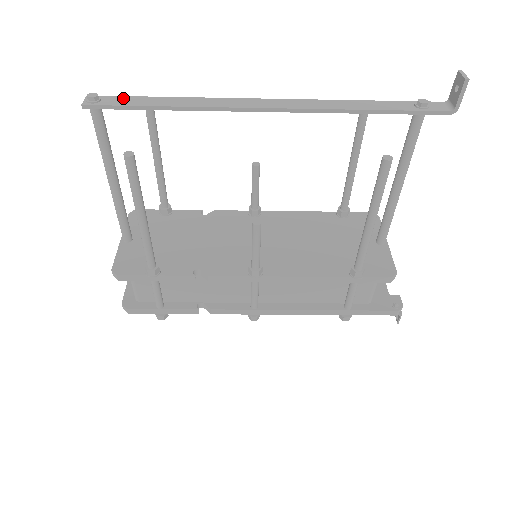
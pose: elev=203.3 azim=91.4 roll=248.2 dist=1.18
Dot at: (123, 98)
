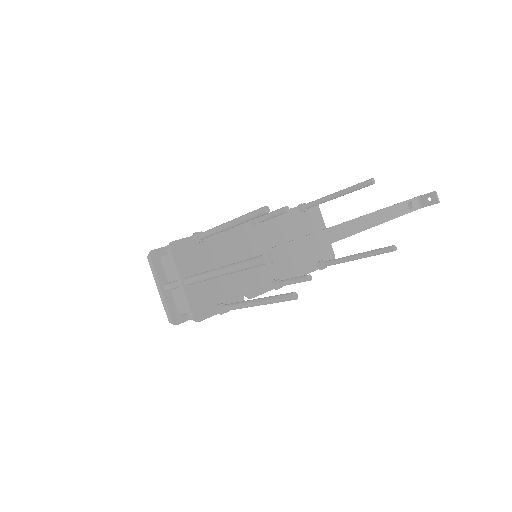
Dot at: (287, 247)
